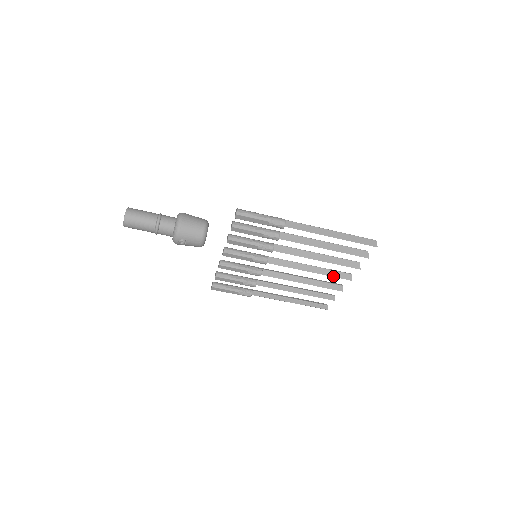
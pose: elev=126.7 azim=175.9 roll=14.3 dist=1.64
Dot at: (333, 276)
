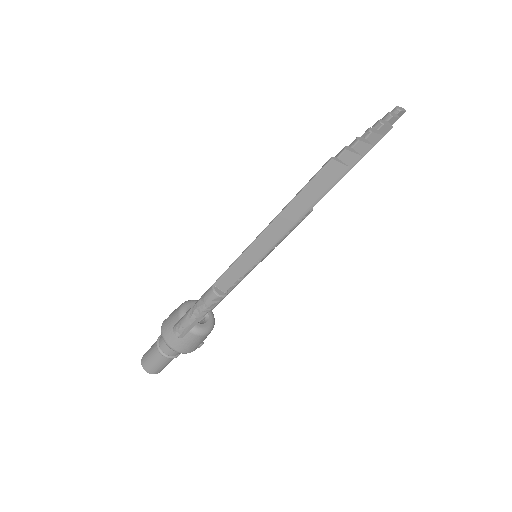
Dot at: occluded
